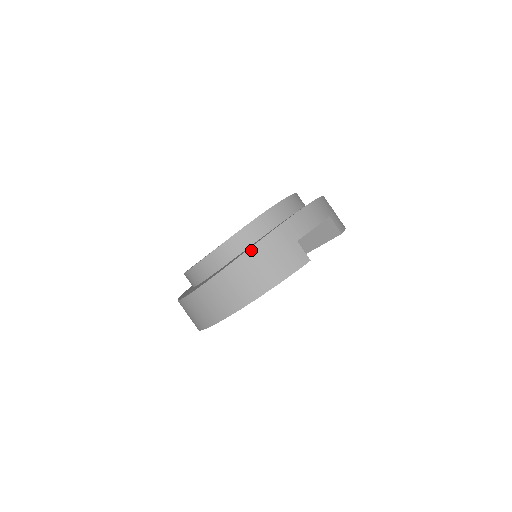
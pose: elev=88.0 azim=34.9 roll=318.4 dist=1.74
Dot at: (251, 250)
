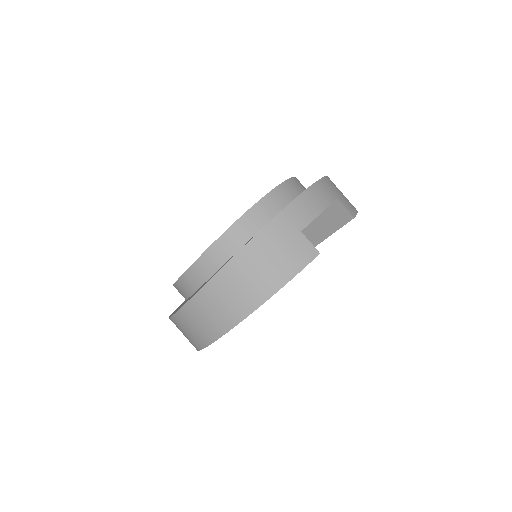
Dot at: (246, 248)
